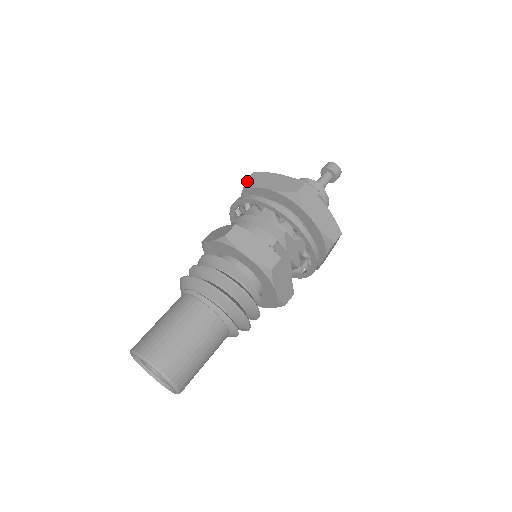
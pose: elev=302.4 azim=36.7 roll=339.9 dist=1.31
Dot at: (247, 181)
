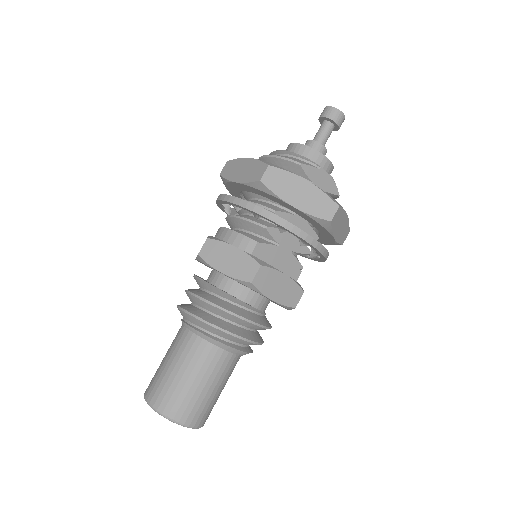
Dot at: (220, 176)
